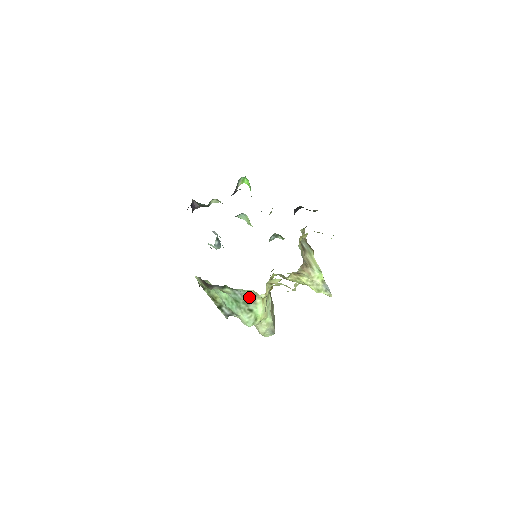
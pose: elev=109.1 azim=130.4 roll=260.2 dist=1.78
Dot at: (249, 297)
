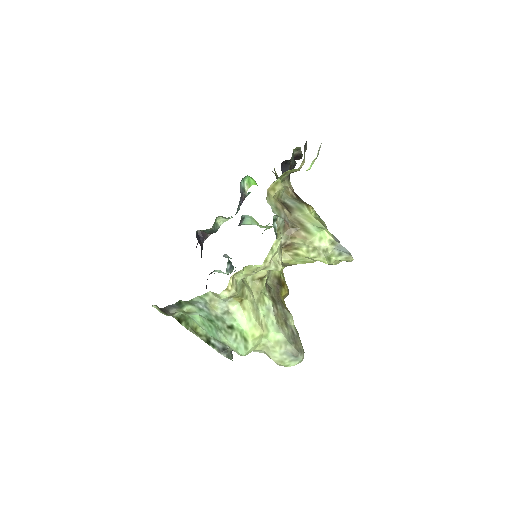
Dot at: (214, 305)
